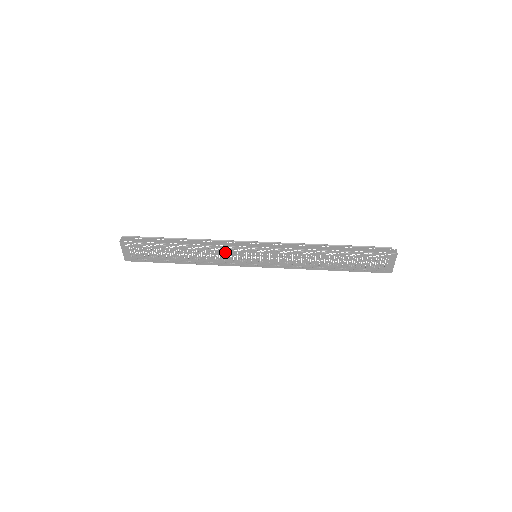
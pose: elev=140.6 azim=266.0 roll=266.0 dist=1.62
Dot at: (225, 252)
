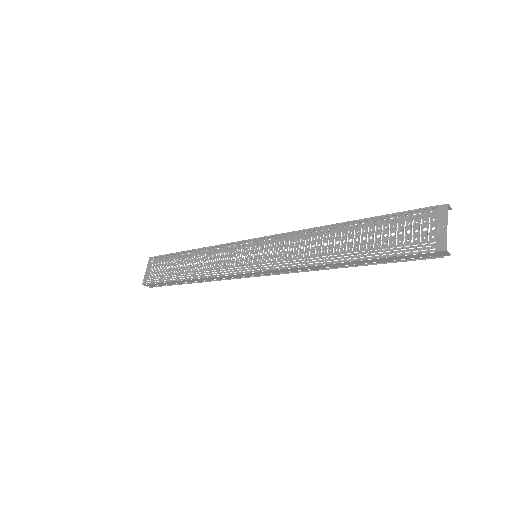
Dot at: occluded
